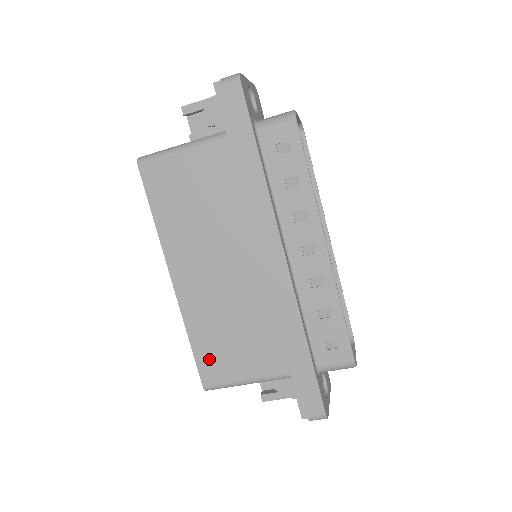
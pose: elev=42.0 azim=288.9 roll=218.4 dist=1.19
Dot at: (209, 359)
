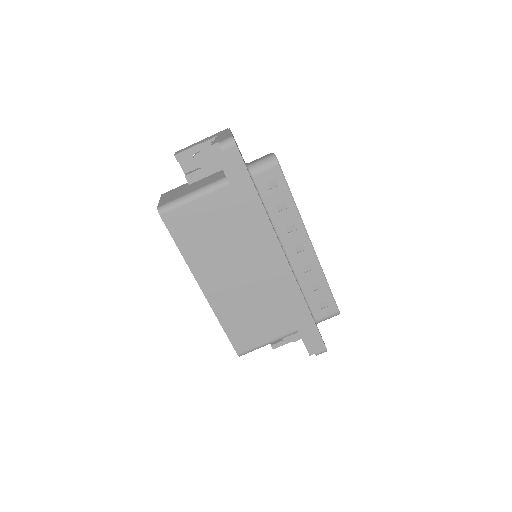
Dot at: (239, 336)
